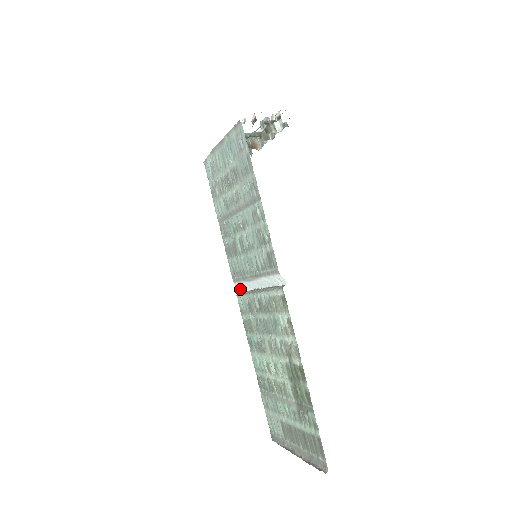
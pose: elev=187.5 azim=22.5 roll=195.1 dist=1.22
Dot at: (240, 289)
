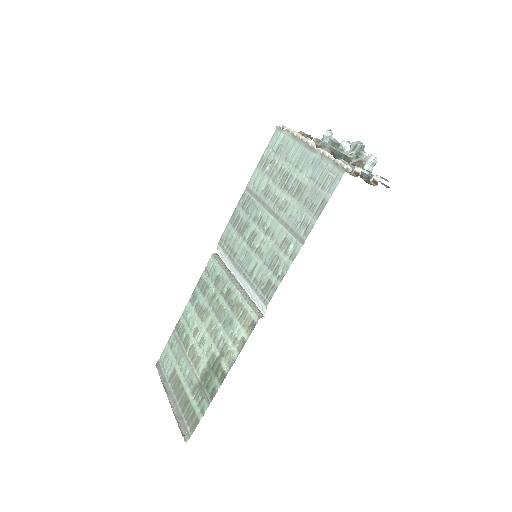
Dot at: (219, 252)
